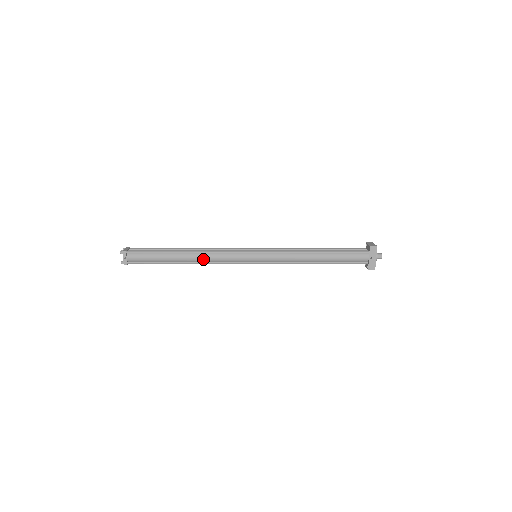
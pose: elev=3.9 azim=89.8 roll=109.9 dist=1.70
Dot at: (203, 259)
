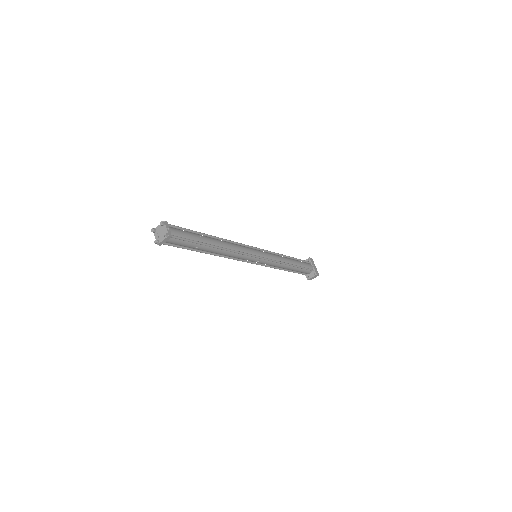
Dot at: (229, 246)
